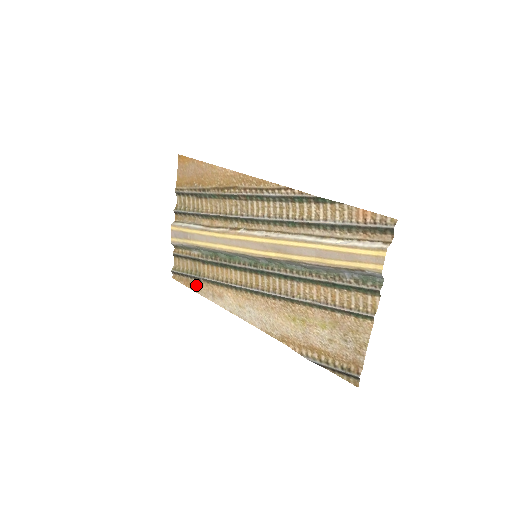
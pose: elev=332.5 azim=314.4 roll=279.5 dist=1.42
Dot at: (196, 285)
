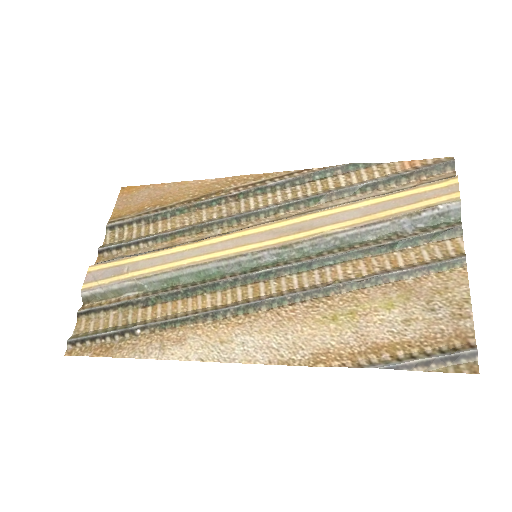
Dot at: (123, 345)
